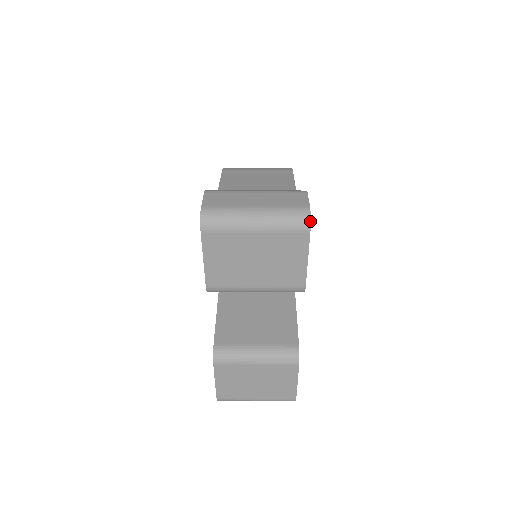
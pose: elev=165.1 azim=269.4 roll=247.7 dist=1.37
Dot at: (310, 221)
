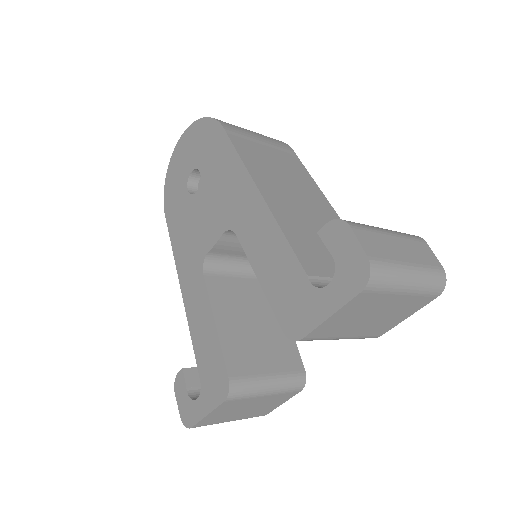
Dot at: occluded
